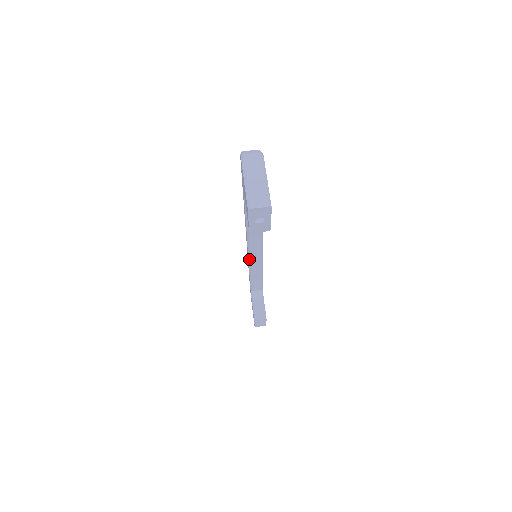
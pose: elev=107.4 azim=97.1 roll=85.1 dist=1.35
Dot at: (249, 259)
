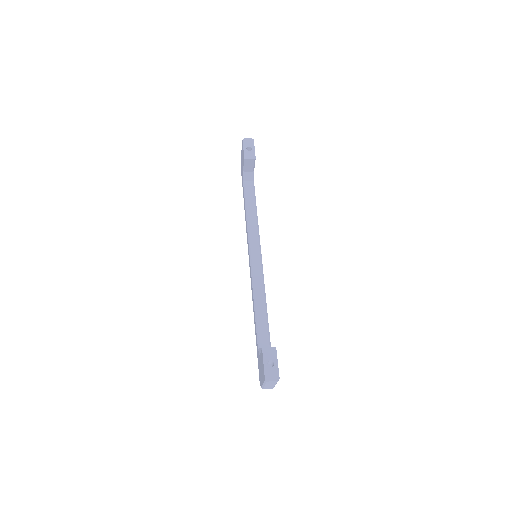
Dot at: (251, 266)
